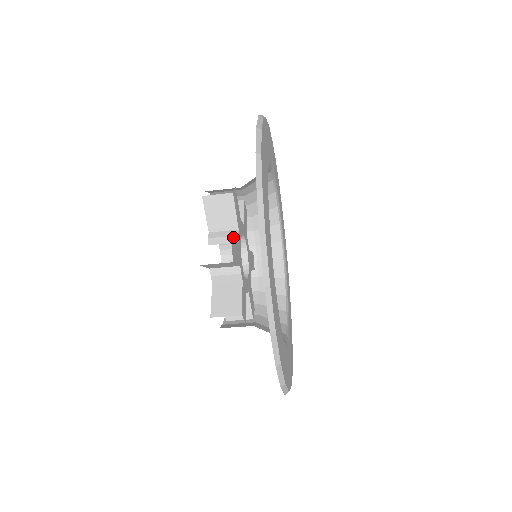
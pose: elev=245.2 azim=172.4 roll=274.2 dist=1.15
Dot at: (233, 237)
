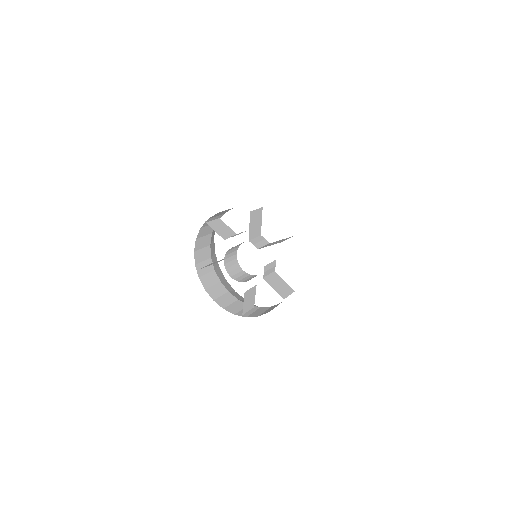
Dot at: (274, 268)
